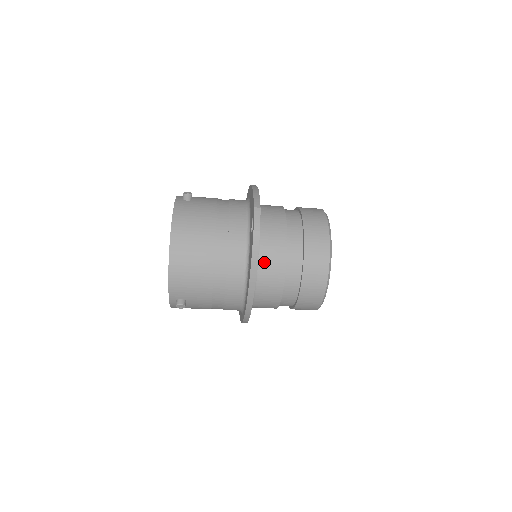
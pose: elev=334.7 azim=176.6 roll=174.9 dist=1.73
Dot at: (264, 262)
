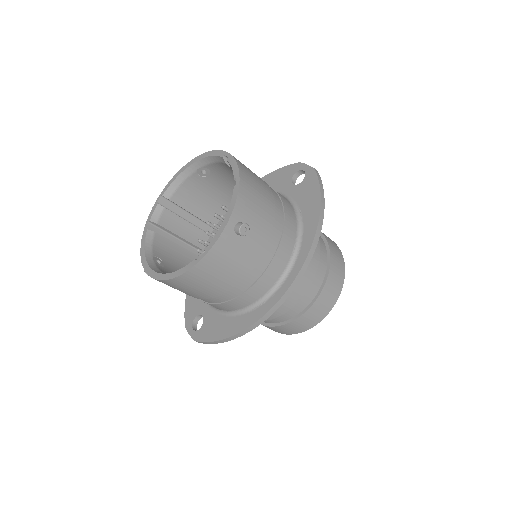
Dot at: occluded
